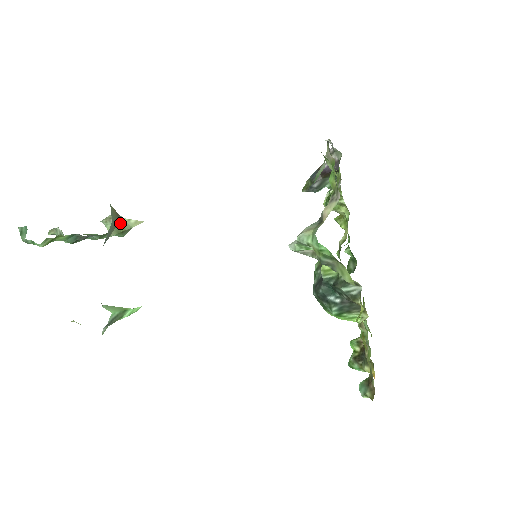
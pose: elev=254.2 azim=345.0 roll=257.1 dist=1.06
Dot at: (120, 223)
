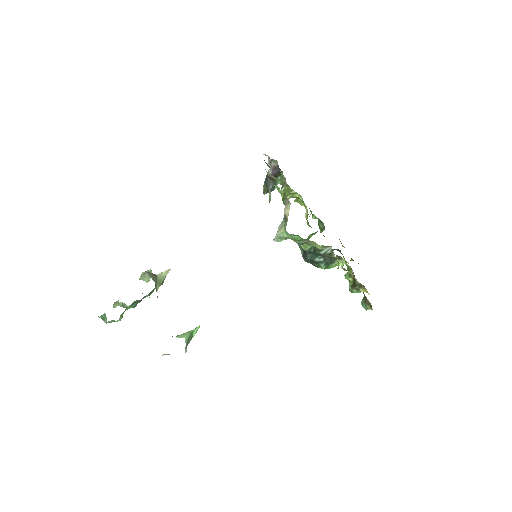
Dot at: (157, 279)
